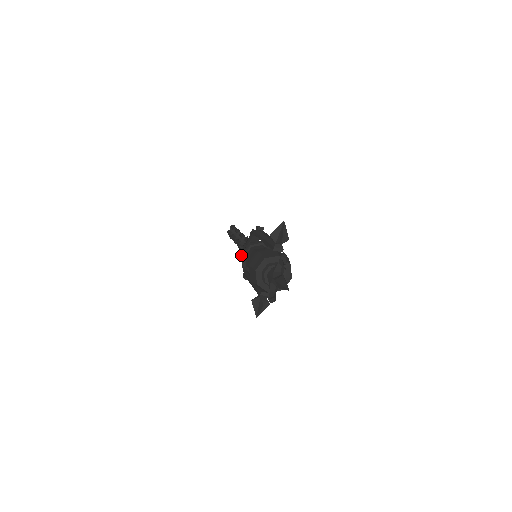
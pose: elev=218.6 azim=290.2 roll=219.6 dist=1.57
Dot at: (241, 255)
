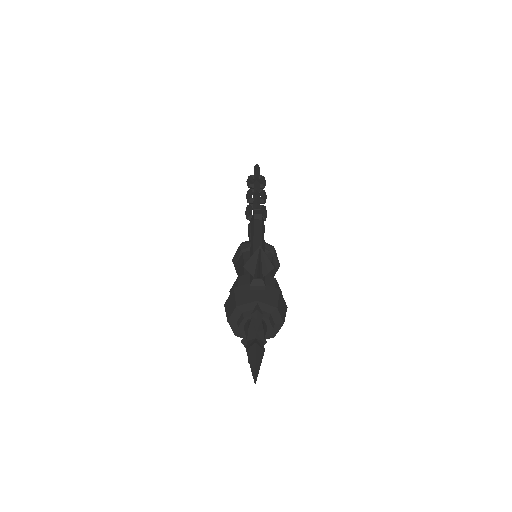
Dot at: occluded
